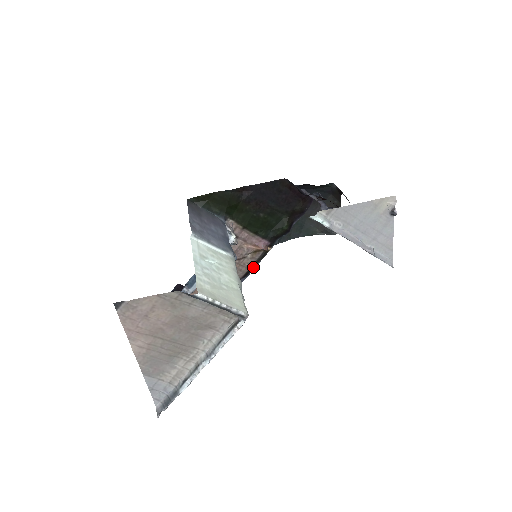
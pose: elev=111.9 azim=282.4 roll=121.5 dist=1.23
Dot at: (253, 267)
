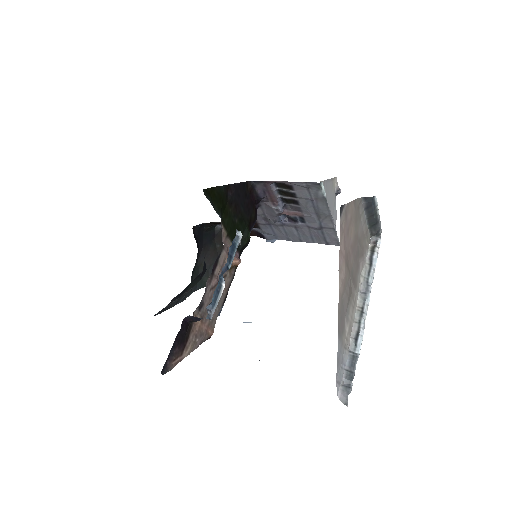
Dot at: (228, 290)
